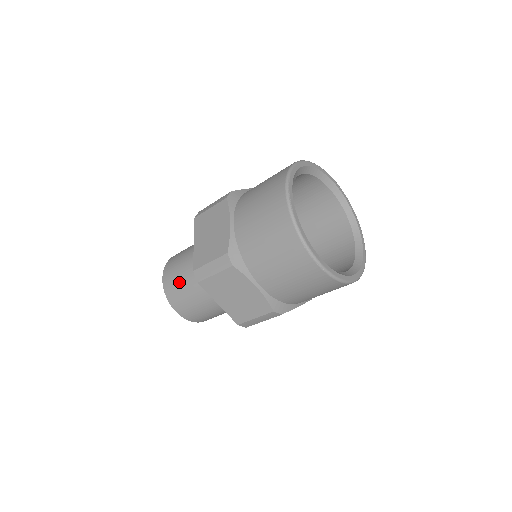
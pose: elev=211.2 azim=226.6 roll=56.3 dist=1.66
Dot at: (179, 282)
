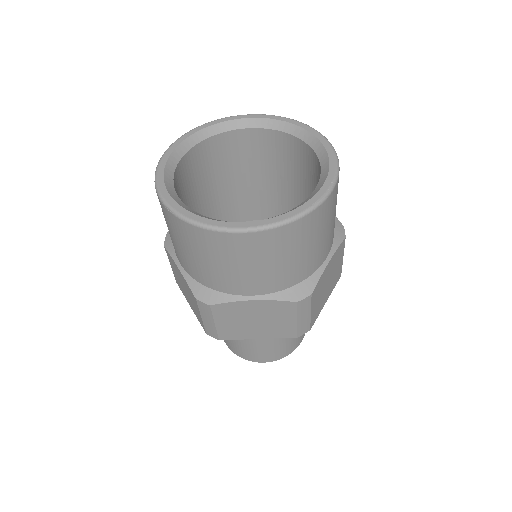
Dot at: occluded
